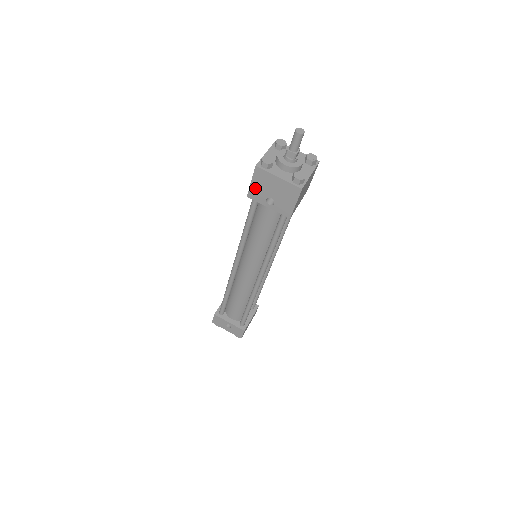
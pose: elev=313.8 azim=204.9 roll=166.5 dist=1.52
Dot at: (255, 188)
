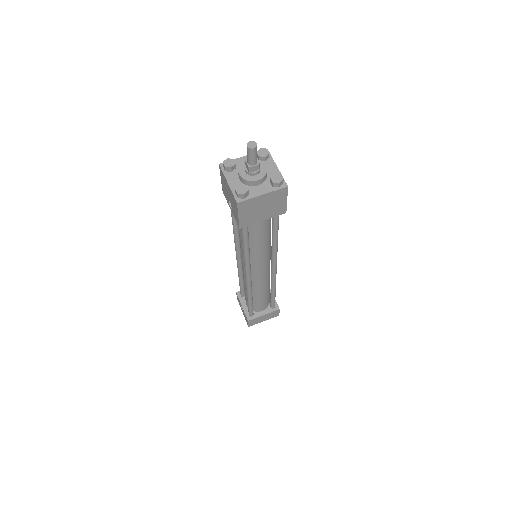
Dot at: (223, 186)
